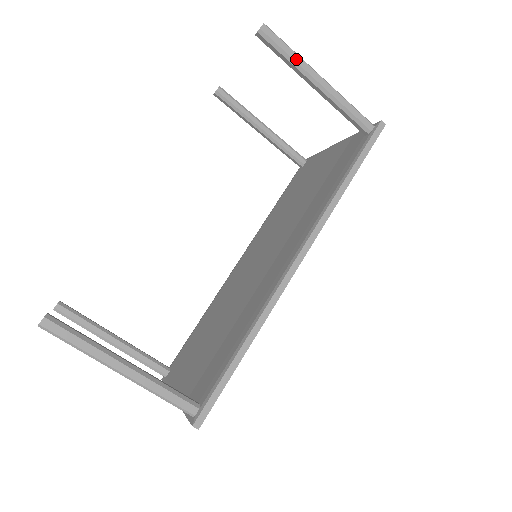
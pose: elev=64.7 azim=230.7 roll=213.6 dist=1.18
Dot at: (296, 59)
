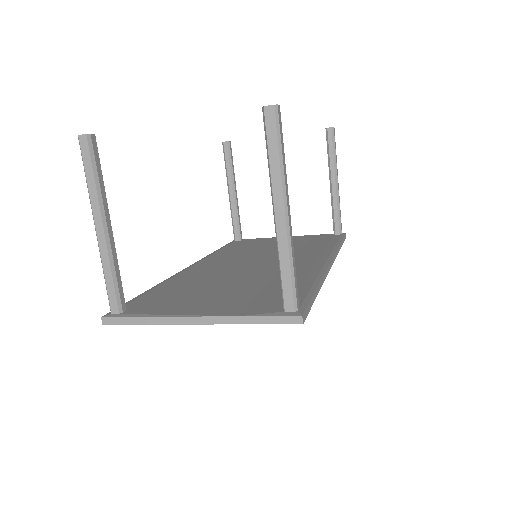
Dot at: (336, 160)
